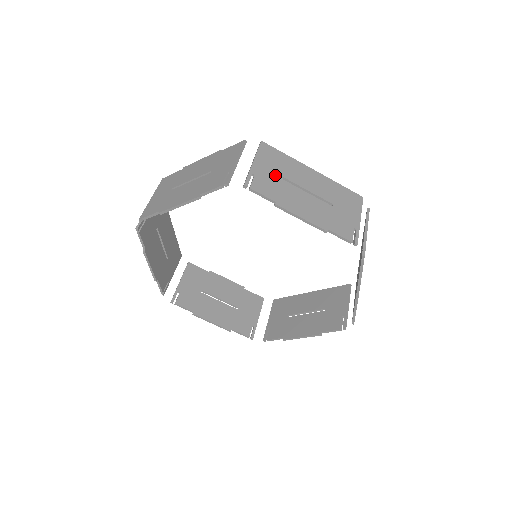
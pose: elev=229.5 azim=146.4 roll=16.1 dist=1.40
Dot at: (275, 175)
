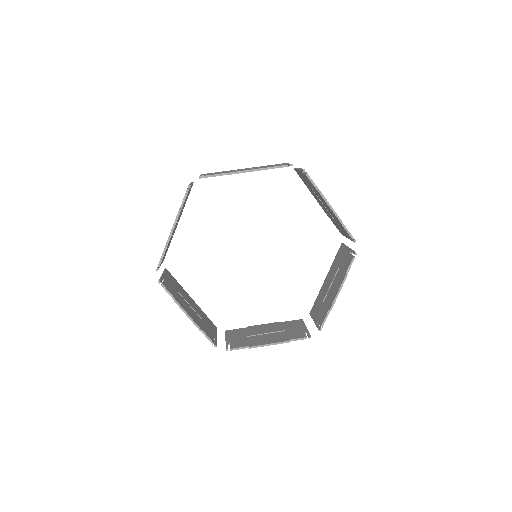
Dot at: occluded
